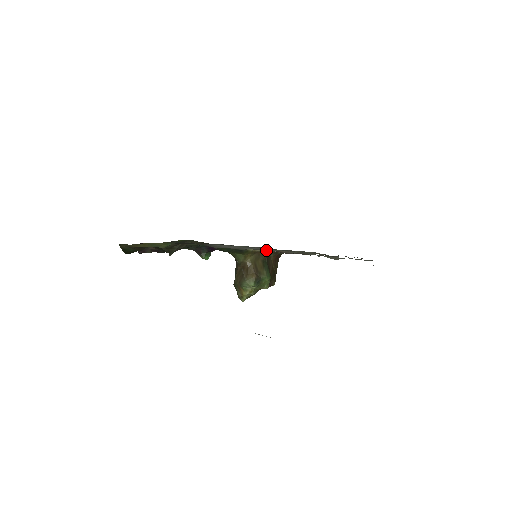
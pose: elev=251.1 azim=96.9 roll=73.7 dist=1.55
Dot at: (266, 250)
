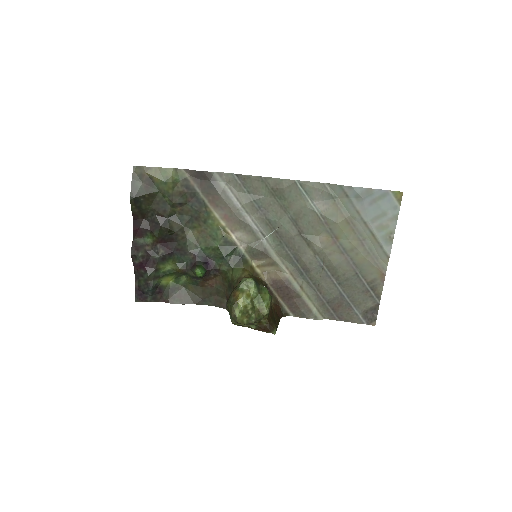
Dot at: (267, 251)
